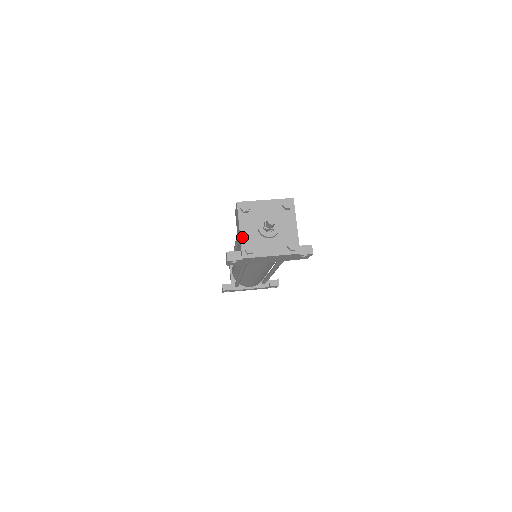
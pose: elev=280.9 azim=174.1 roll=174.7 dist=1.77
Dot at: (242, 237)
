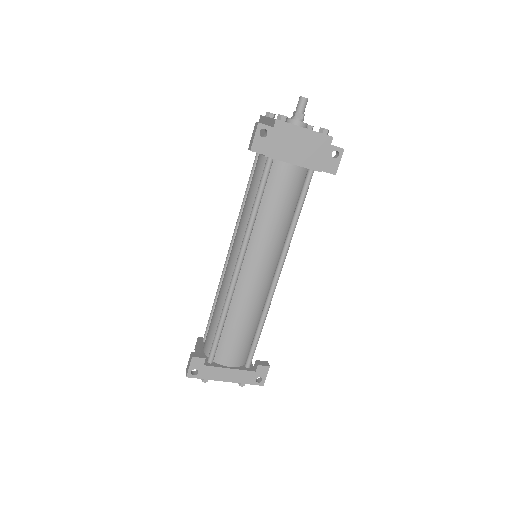
Dot at: occluded
